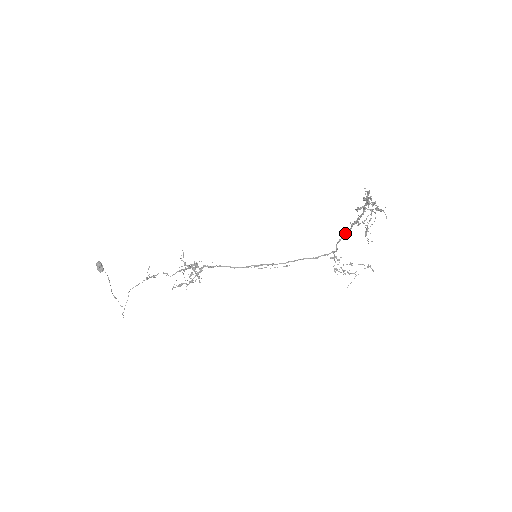
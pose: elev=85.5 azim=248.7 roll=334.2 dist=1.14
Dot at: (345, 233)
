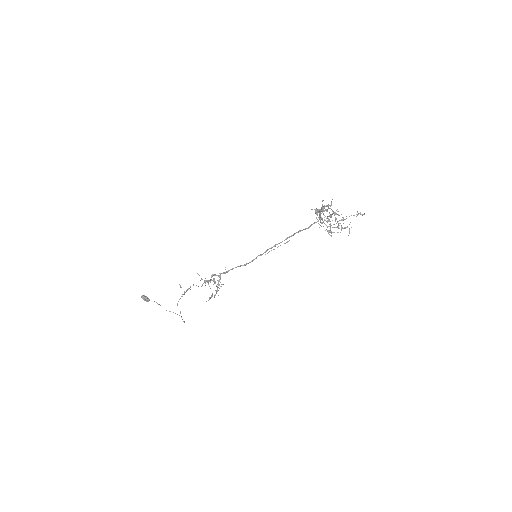
Dot at: occluded
